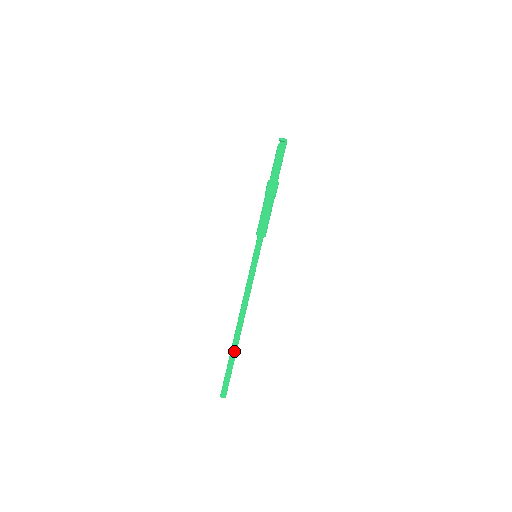
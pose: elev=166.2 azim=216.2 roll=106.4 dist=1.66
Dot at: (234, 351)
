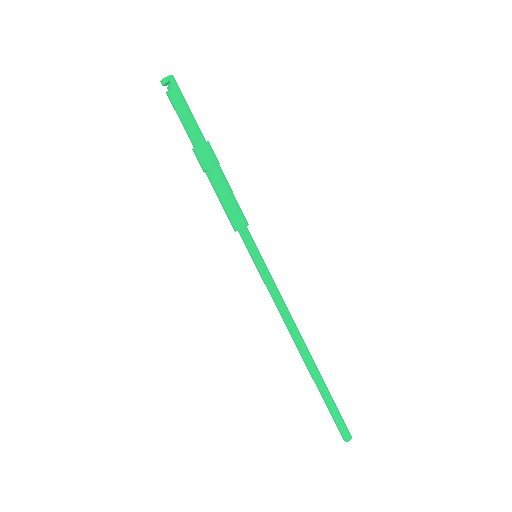
Dot at: (319, 384)
